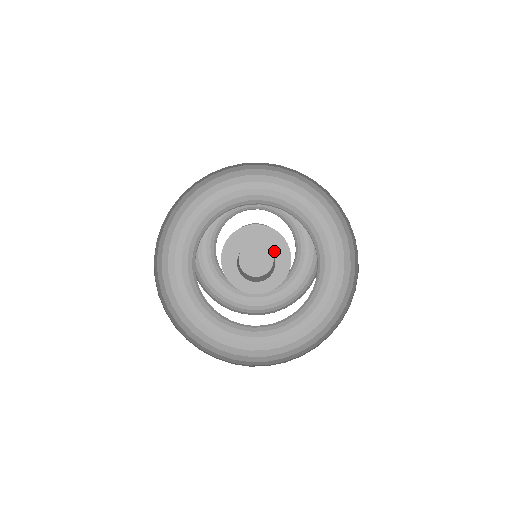
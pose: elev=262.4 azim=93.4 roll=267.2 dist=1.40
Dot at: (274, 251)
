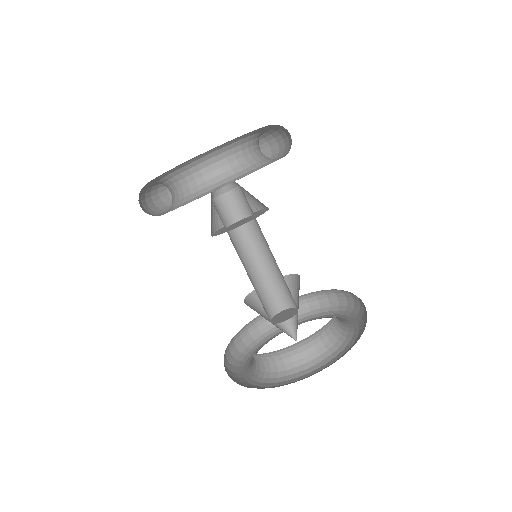
Dot at: occluded
